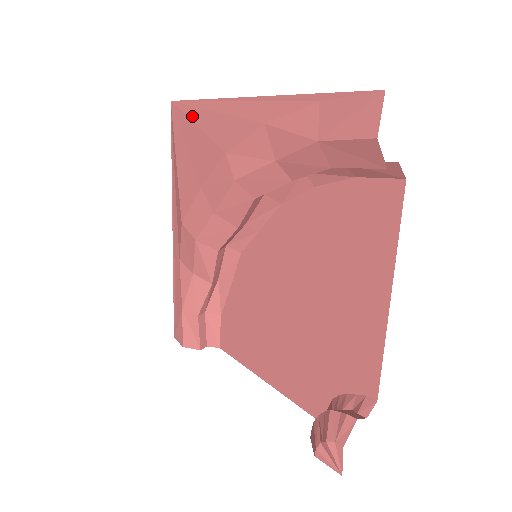
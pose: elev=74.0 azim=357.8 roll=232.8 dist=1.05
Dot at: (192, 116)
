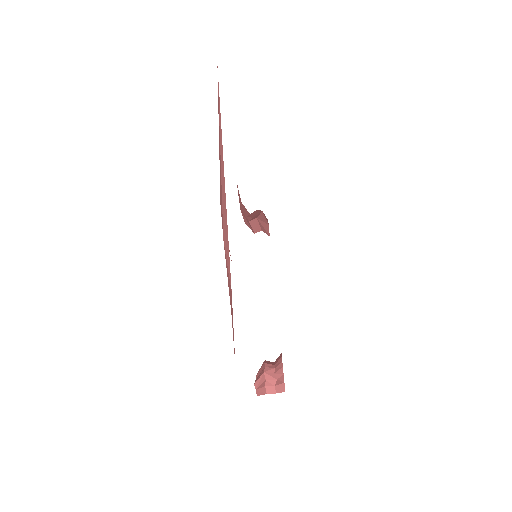
Dot at: occluded
